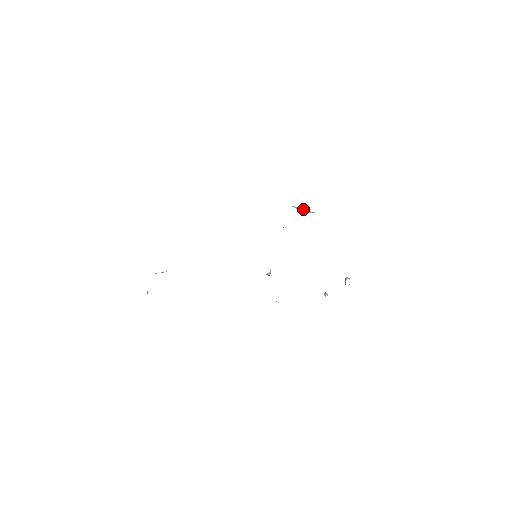
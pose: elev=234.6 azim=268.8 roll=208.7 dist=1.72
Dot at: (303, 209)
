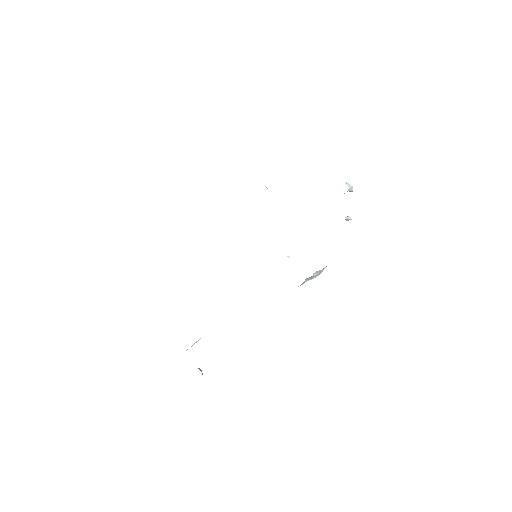
Dot at: occluded
